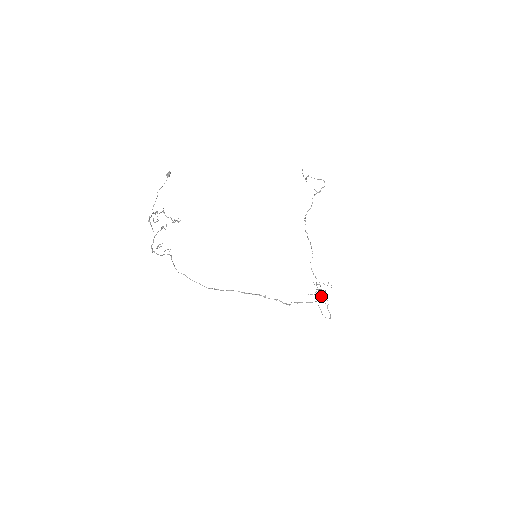
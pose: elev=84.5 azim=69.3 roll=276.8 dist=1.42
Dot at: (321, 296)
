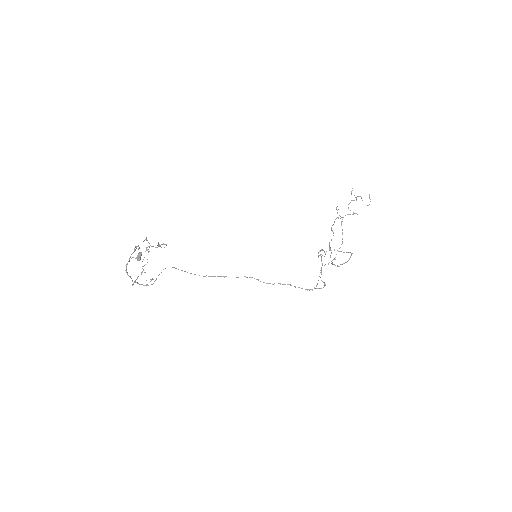
Dot at: occluded
